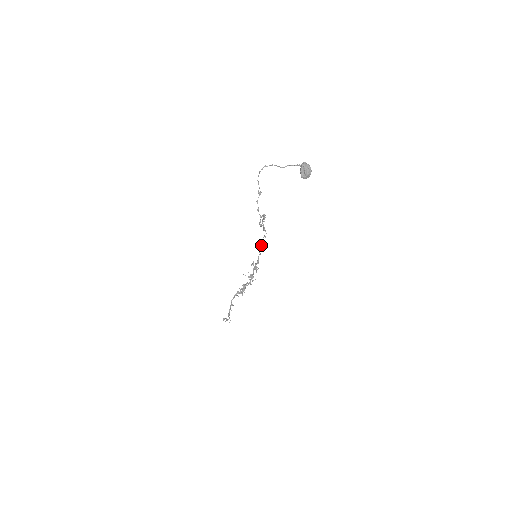
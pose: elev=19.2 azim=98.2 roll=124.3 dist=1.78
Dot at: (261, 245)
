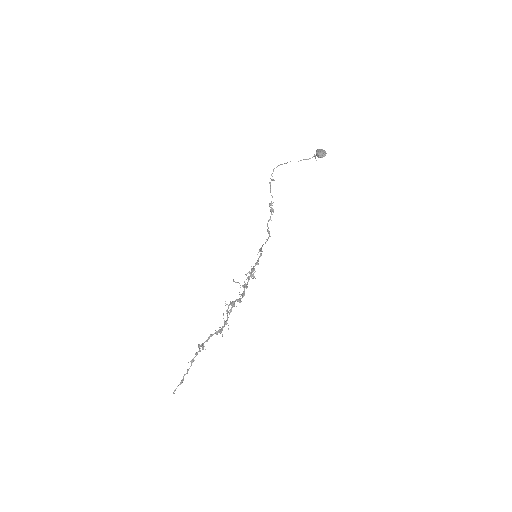
Dot at: occluded
